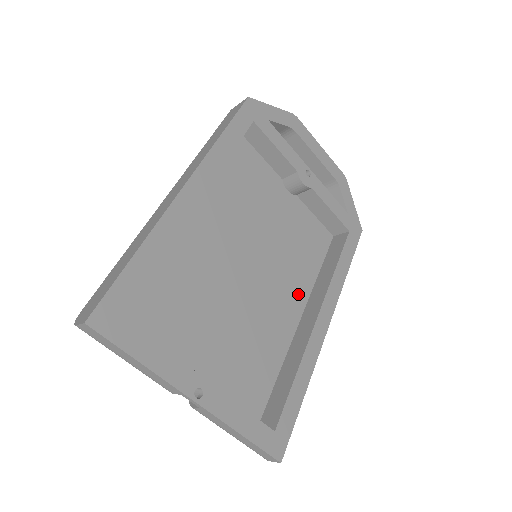
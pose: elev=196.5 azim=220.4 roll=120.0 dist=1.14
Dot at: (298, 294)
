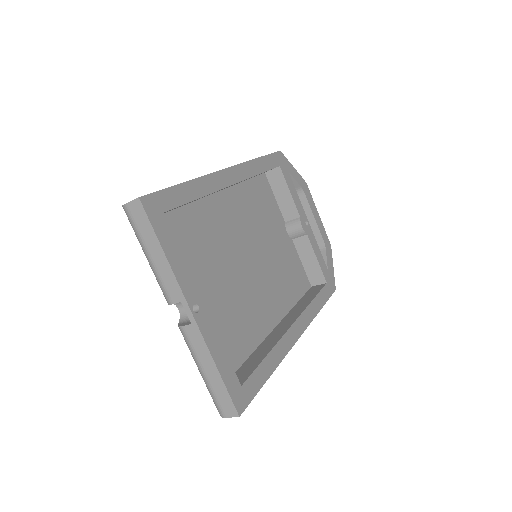
Dot at: (277, 308)
